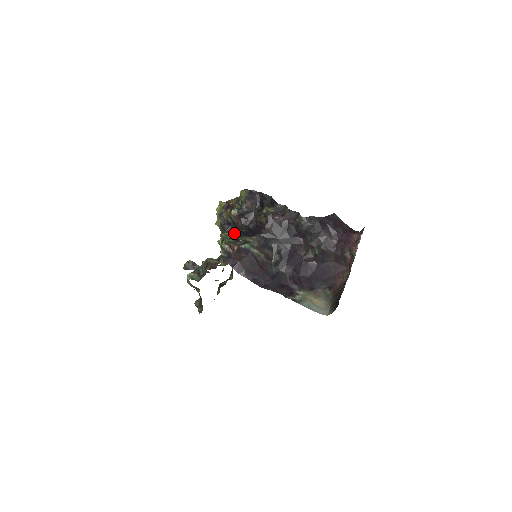
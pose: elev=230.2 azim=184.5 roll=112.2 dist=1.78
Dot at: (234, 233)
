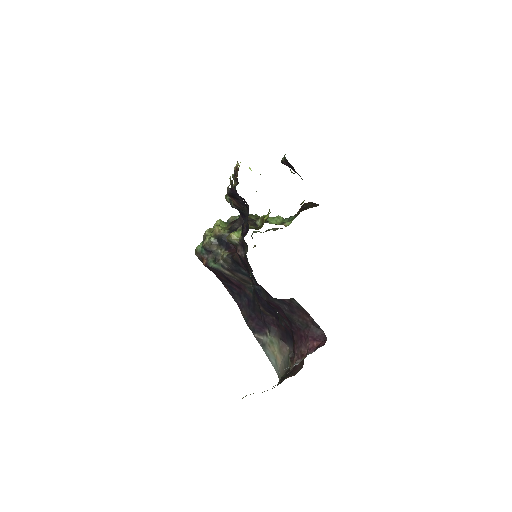
Dot at: (210, 239)
